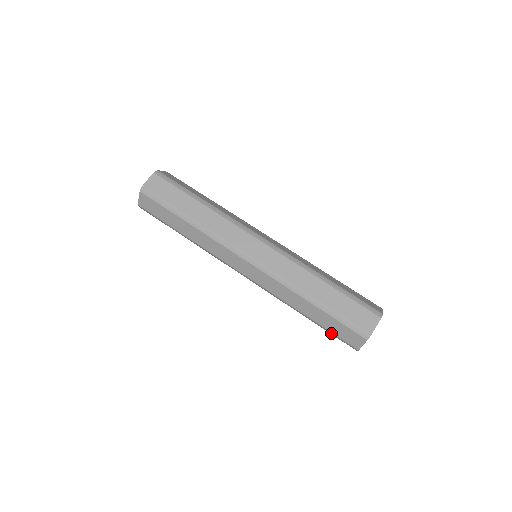
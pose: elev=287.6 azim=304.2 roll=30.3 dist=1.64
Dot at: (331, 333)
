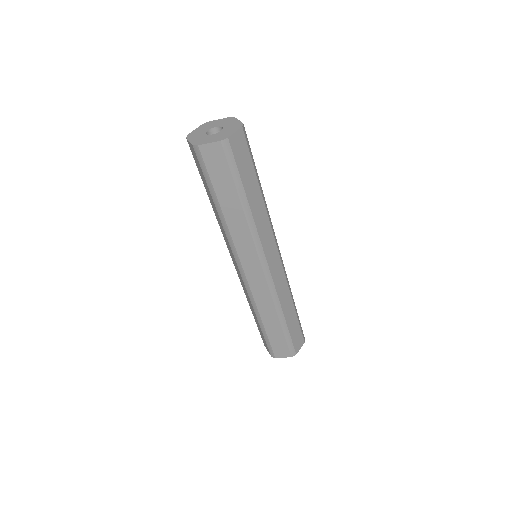
Dot at: (268, 341)
